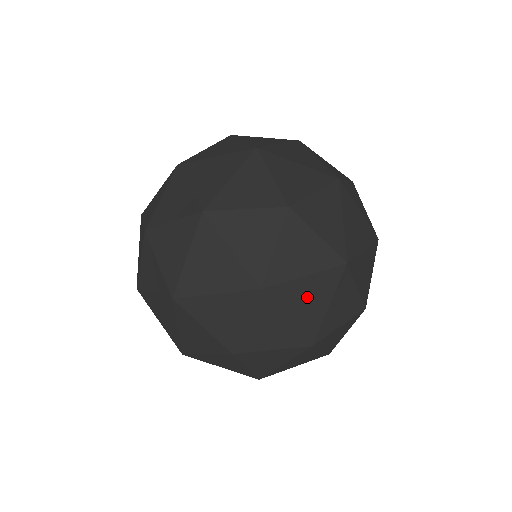
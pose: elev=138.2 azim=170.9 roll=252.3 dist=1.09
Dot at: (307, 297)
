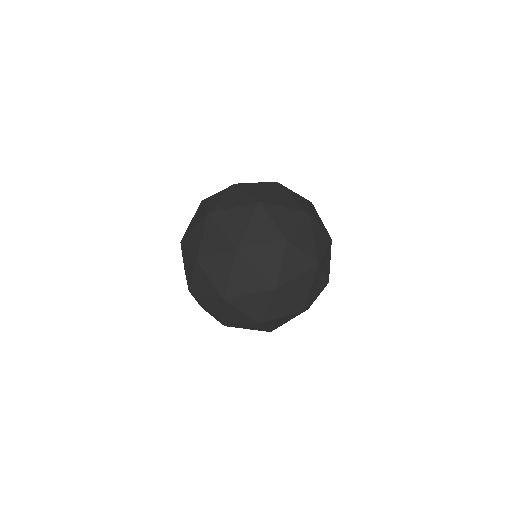
Dot at: (247, 278)
